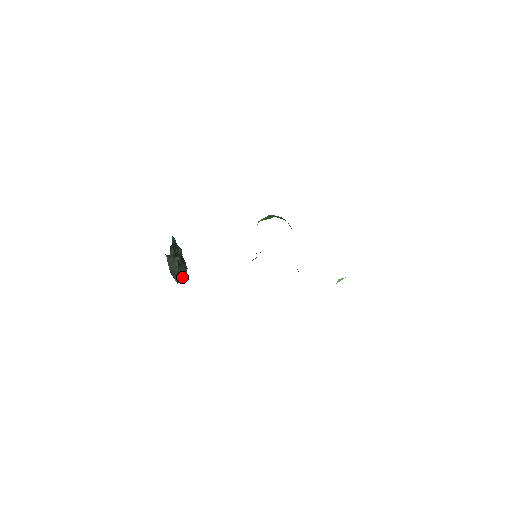
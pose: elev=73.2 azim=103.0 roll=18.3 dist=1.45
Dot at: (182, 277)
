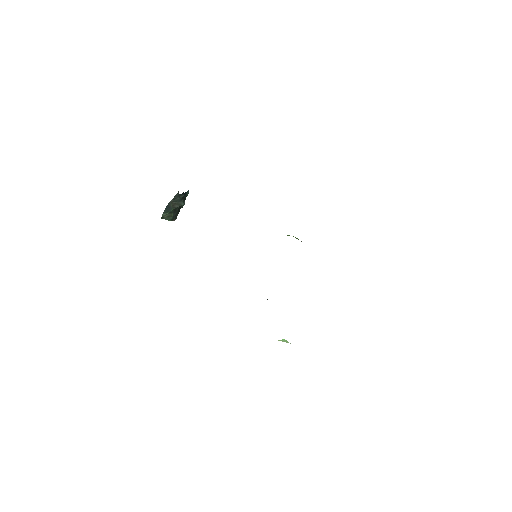
Dot at: (168, 219)
